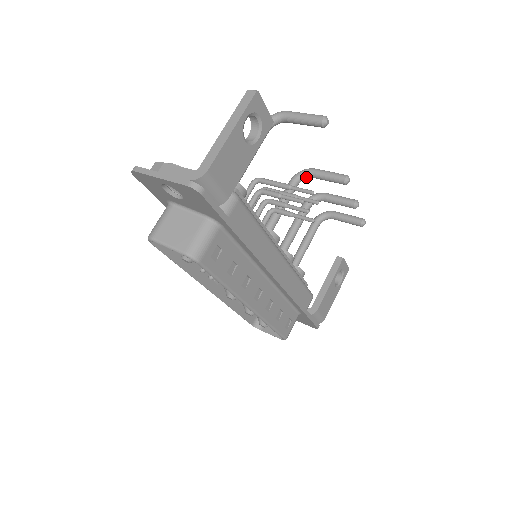
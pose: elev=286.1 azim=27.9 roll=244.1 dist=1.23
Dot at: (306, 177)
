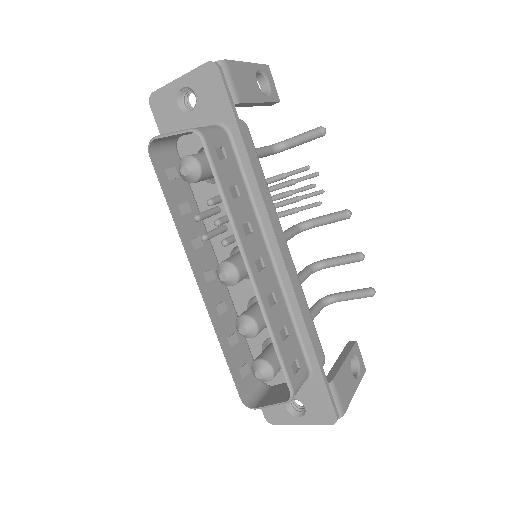
Dot at: (306, 225)
